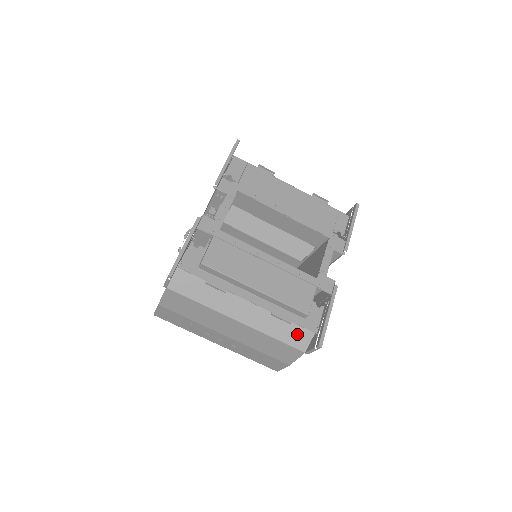
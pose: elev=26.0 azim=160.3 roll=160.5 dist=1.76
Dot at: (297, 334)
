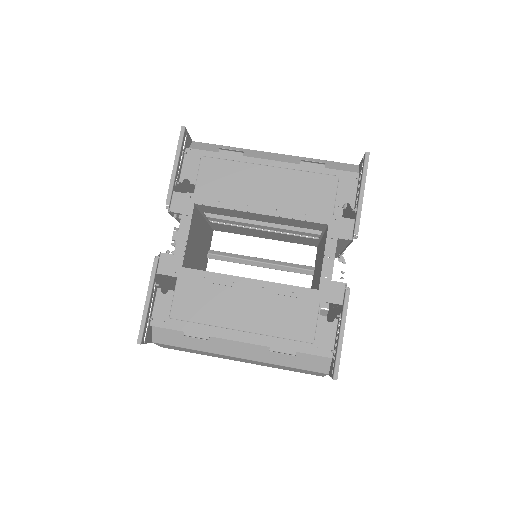
Dot at: (312, 358)
